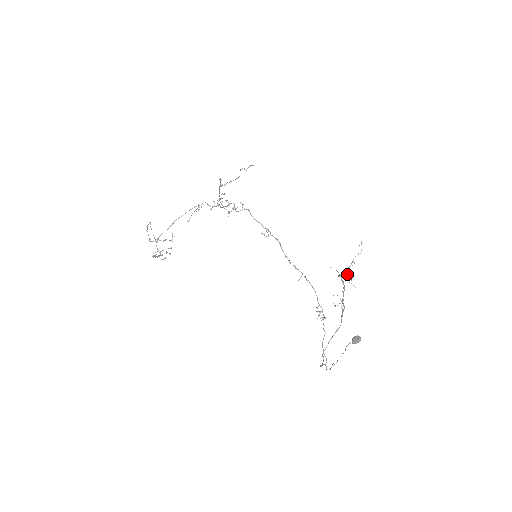
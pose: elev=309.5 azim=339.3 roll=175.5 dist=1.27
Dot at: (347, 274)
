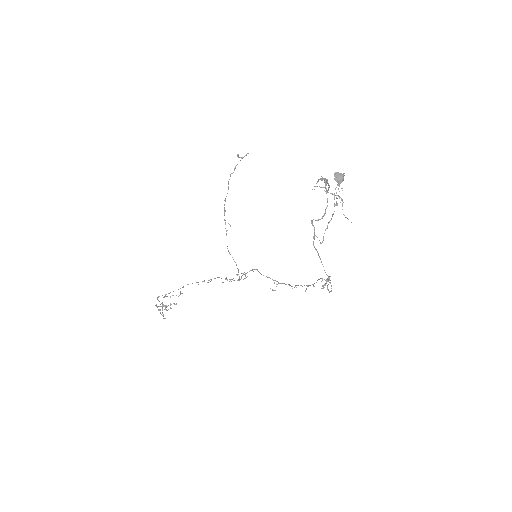
Dot at: (335, 195)
